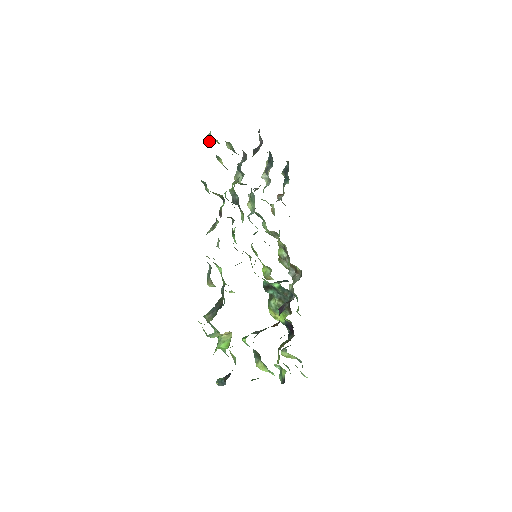
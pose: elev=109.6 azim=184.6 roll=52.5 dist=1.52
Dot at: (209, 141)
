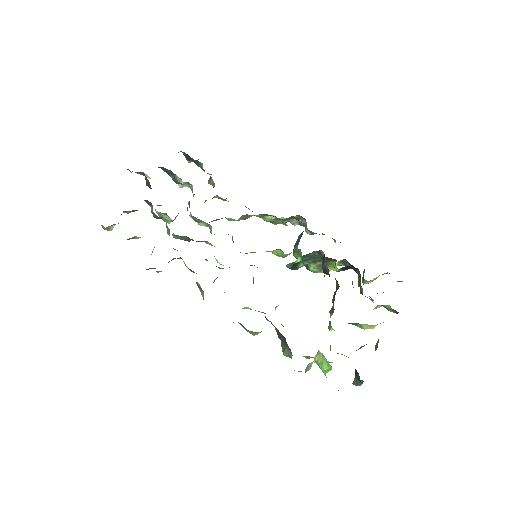
Dot at: (110, 230)
